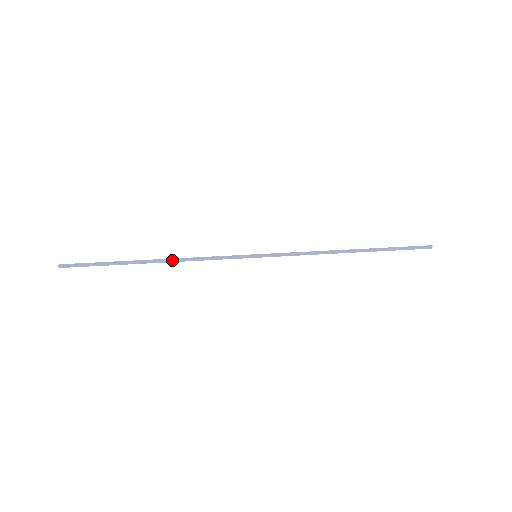
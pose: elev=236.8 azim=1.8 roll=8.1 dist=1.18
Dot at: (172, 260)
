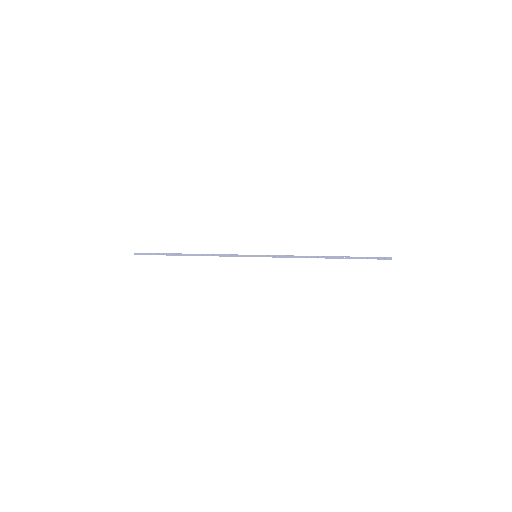
Dot at: (201, 255)
